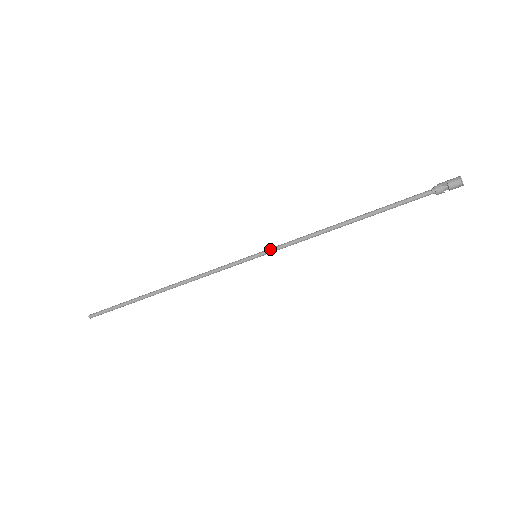
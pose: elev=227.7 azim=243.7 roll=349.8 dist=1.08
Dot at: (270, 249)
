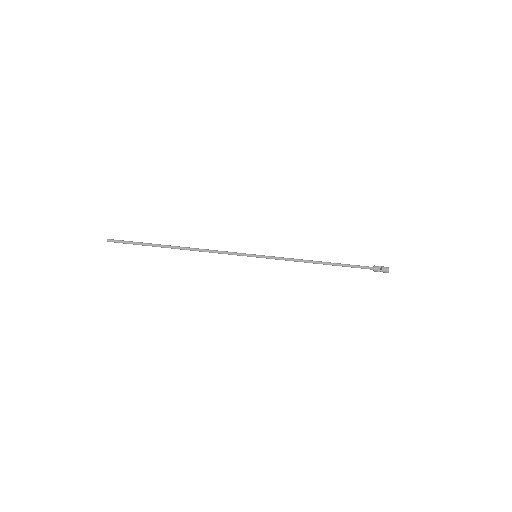
Dot at: occluded
